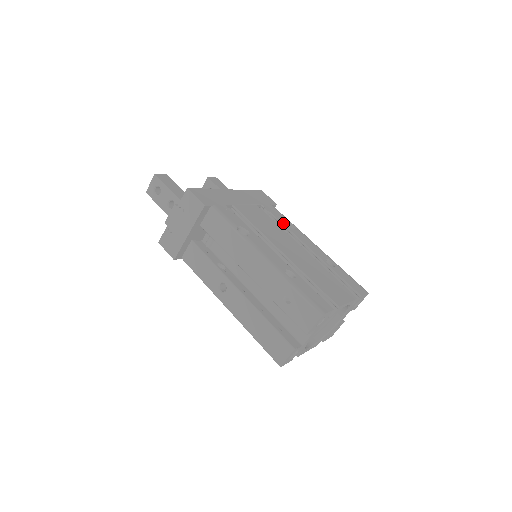
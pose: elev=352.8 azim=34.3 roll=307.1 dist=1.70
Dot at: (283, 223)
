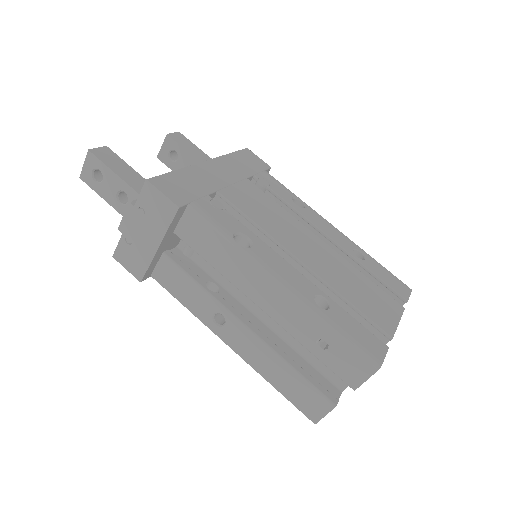
Dot at: (287, 201)
